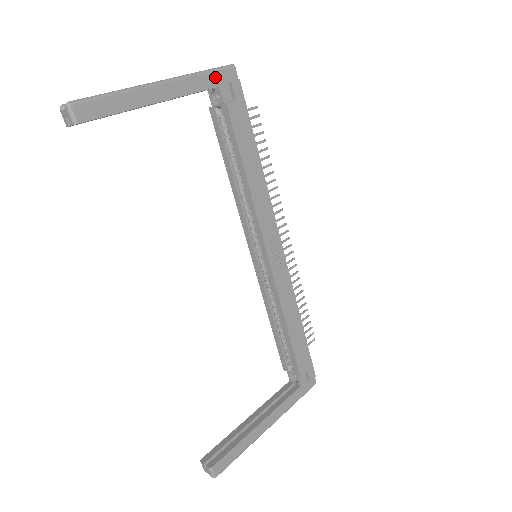
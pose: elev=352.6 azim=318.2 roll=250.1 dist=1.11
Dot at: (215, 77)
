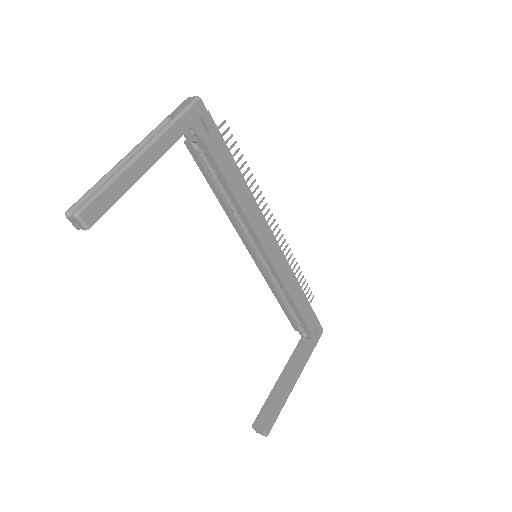
Dot at: (187, 119)
